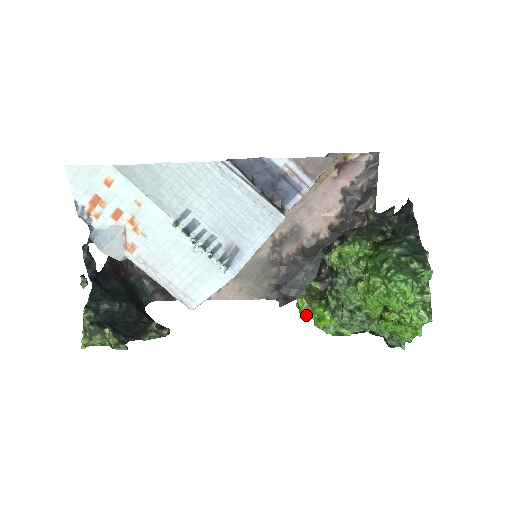
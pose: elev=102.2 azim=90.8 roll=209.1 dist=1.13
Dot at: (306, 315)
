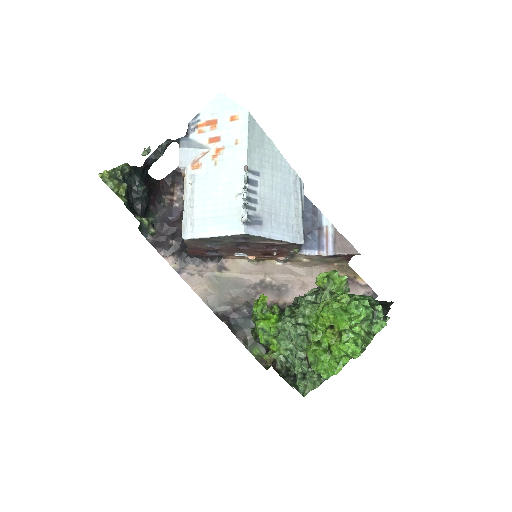
Dot at: (259, 306)
